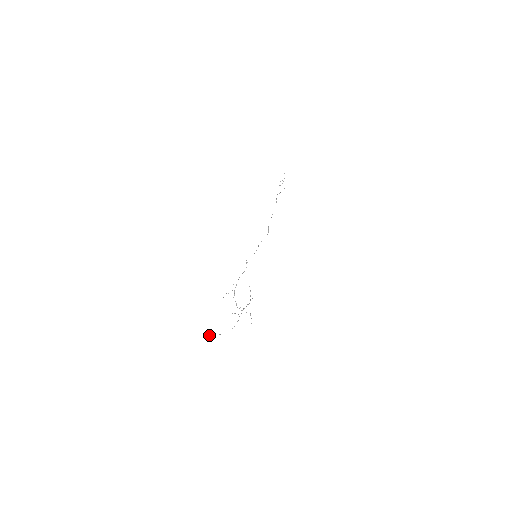
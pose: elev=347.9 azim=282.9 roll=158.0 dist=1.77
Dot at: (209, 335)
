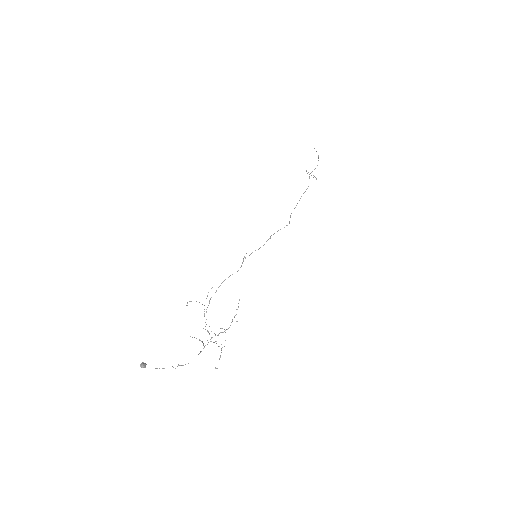
Dot at: (142, 364)
